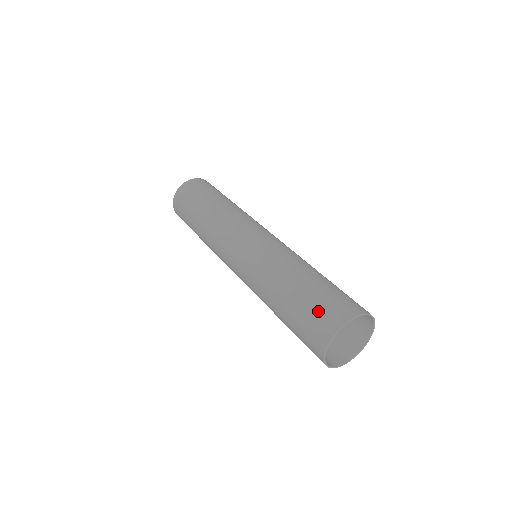
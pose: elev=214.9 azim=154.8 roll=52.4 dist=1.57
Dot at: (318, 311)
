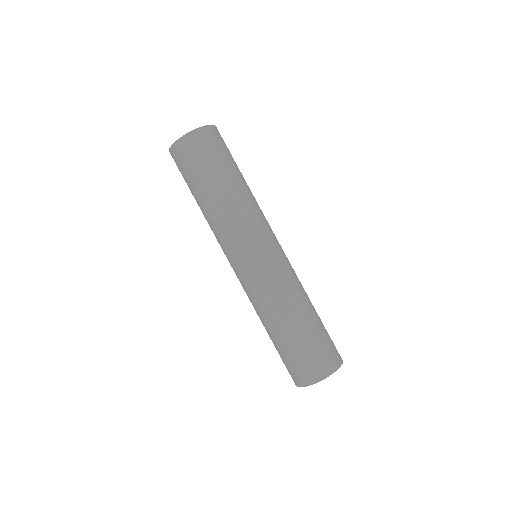
Dot at: (293, 366)
